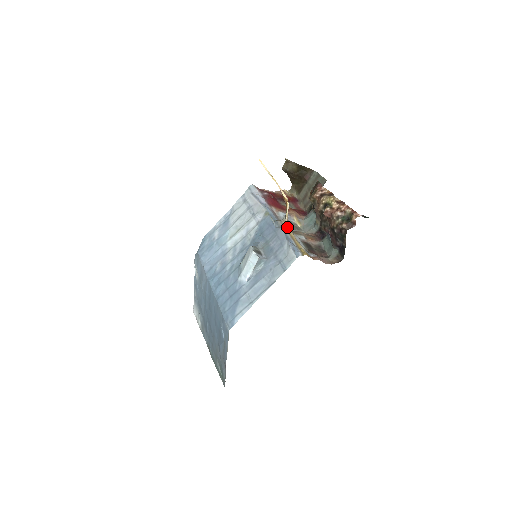
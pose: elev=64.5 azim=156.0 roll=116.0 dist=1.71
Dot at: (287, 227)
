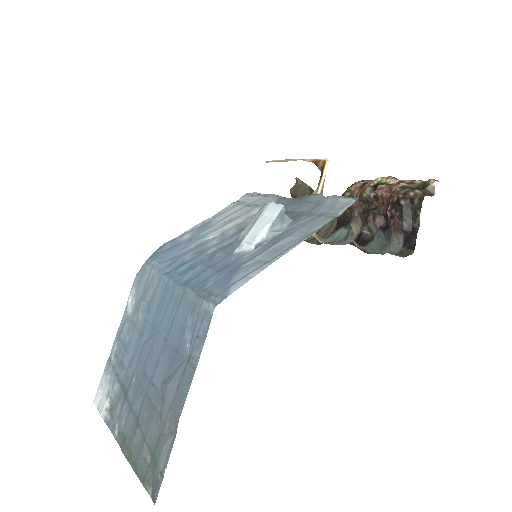
Dot at: occluded
